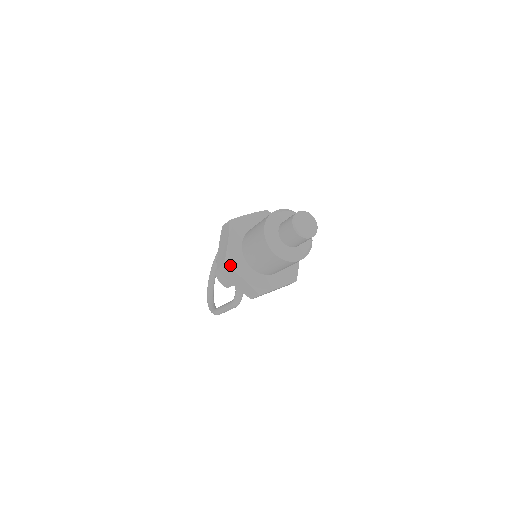
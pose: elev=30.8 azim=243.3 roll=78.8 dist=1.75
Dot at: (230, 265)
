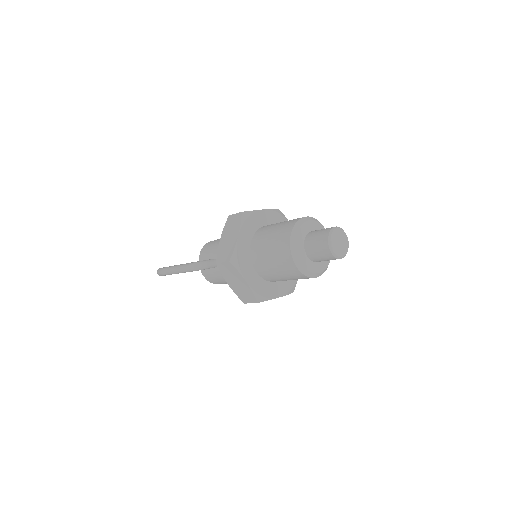
Dot at: (244, 217)
